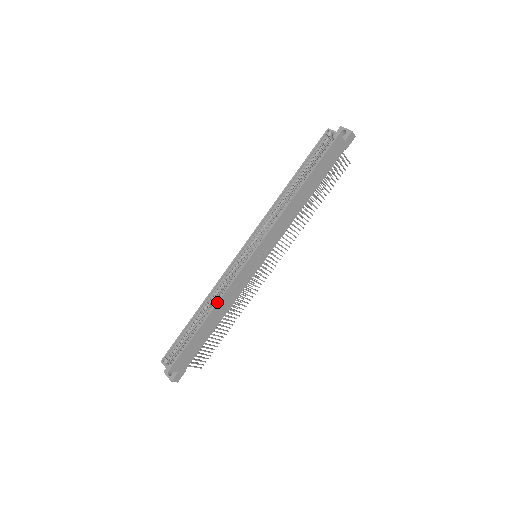
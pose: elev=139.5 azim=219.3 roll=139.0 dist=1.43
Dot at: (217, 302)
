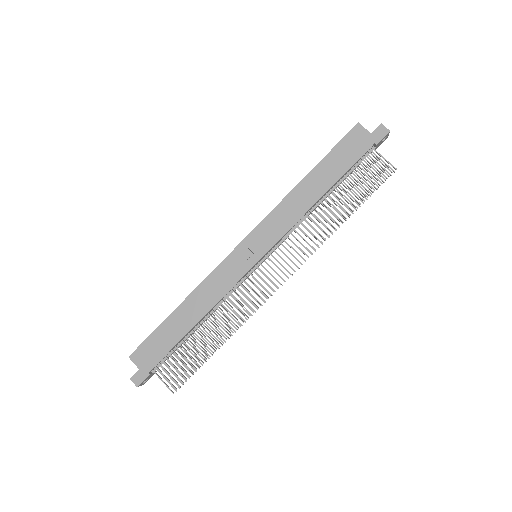
Dot at: (195, 289)
